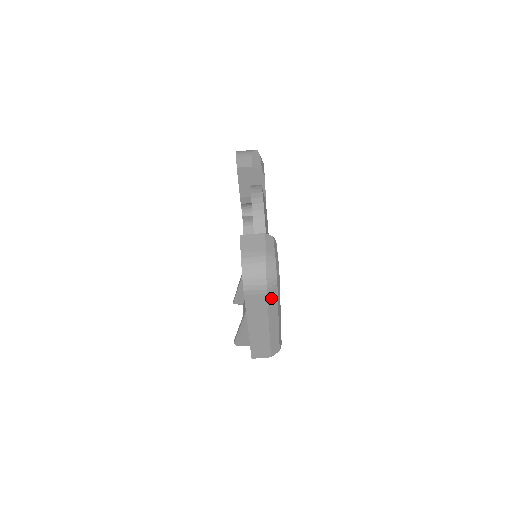
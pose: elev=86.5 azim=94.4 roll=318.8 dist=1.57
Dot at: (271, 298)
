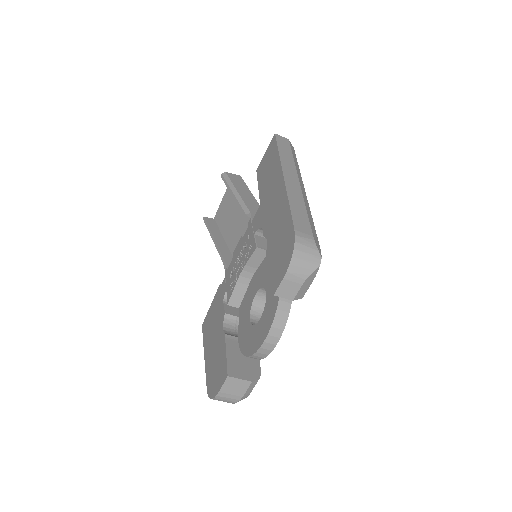
Dot at: occluded
